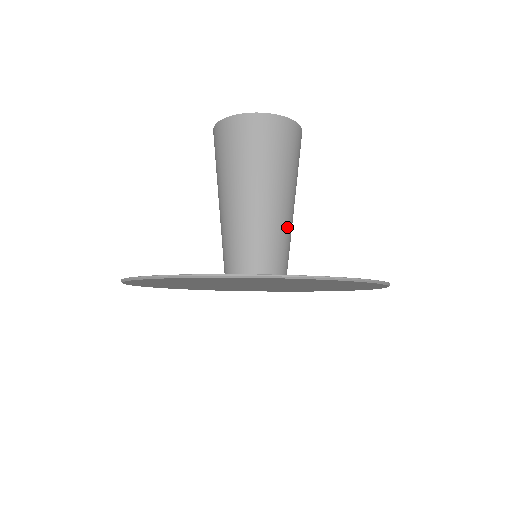
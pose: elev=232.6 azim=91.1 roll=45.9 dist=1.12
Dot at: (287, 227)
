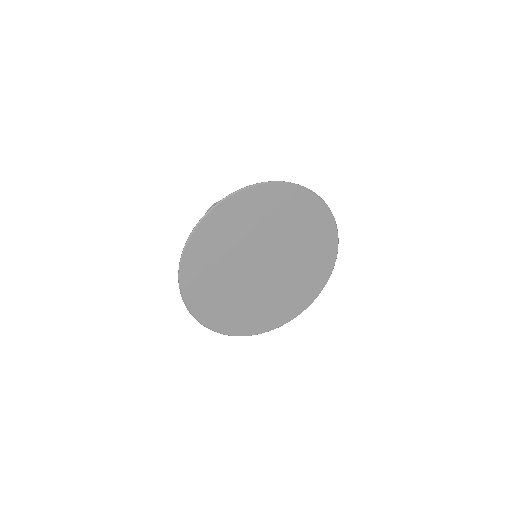
Dot at: occluded
